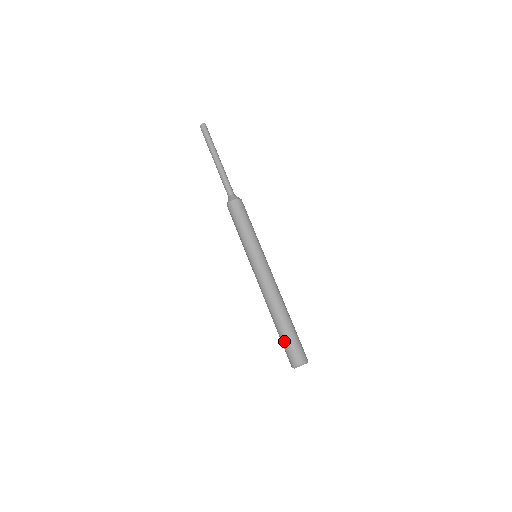
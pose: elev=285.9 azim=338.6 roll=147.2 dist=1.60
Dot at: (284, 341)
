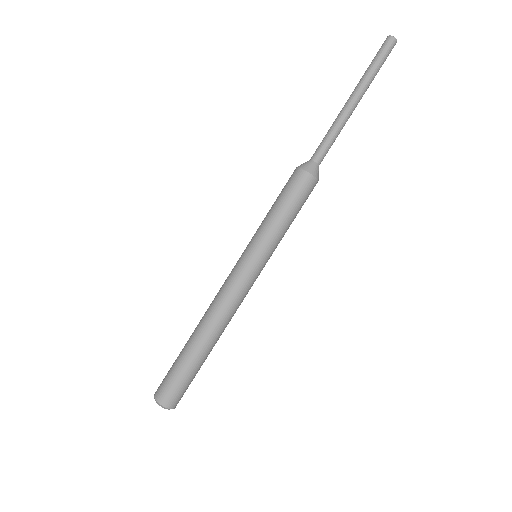
Dot at: (179, 371)
